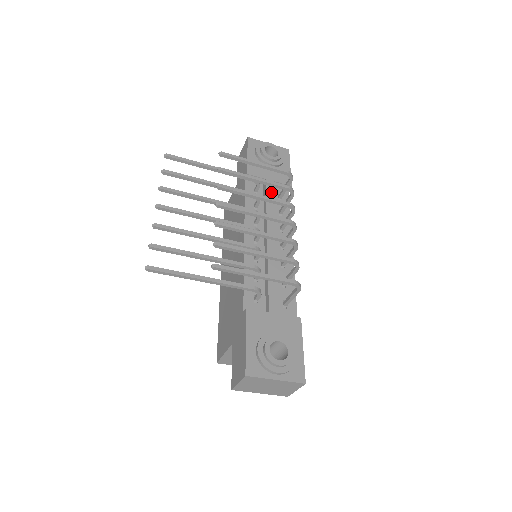
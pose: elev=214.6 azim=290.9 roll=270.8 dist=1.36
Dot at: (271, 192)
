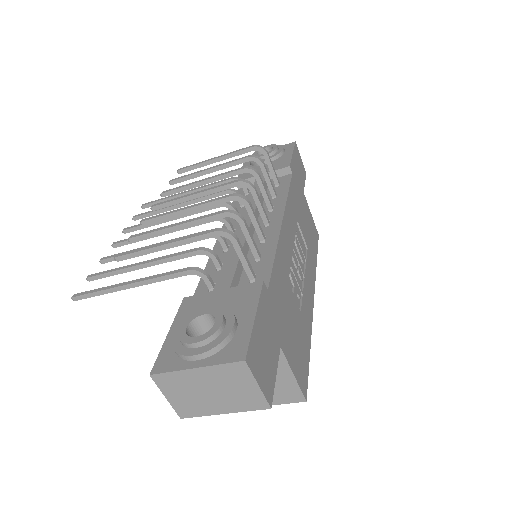
Dot at: occluded
